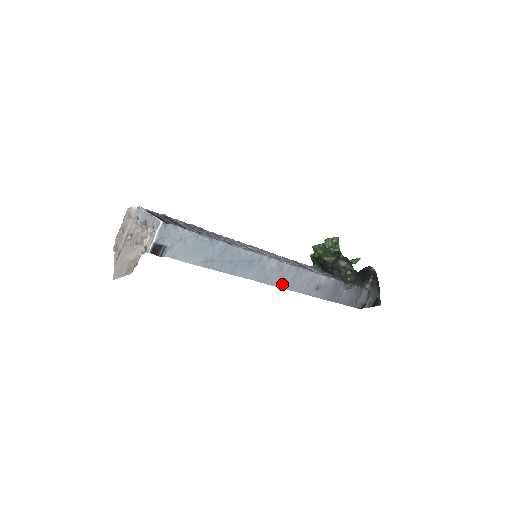
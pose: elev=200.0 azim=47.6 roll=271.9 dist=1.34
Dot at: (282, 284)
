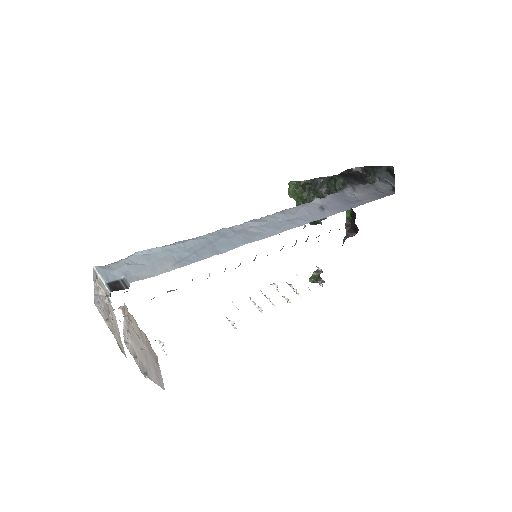
Dot at: (282, 229)
